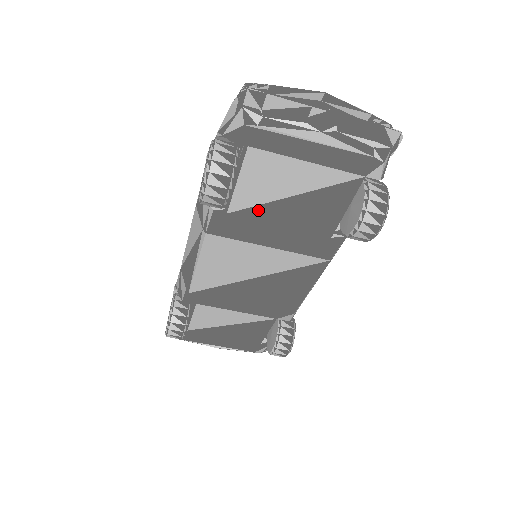
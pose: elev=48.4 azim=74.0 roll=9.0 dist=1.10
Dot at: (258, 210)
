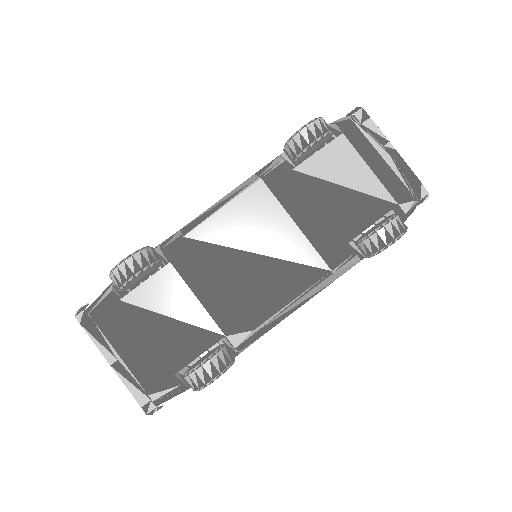
Dot at: (315, 182)
